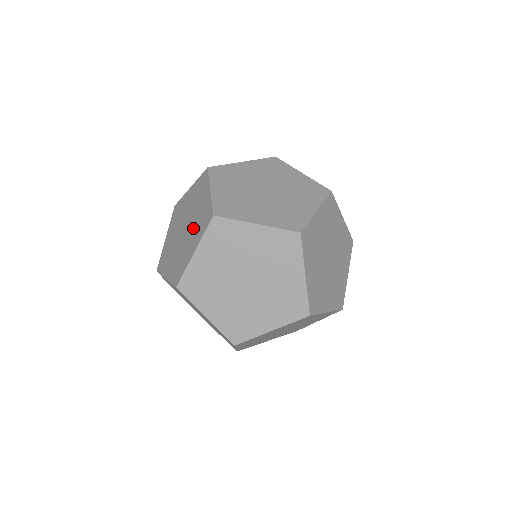
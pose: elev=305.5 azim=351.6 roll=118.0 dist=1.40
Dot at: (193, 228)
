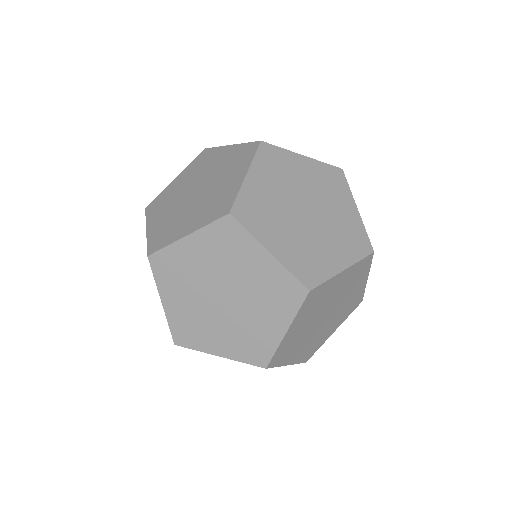
Dot at: occluded
